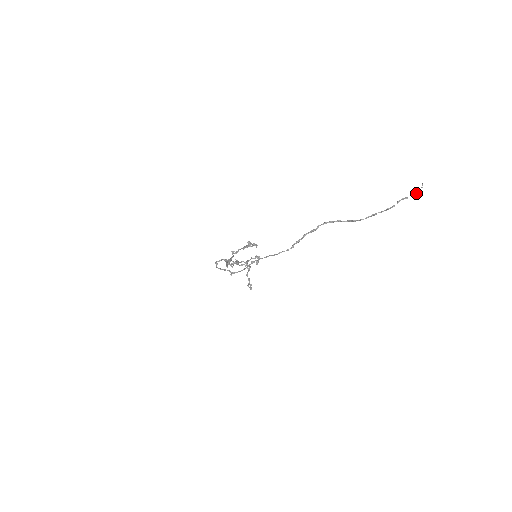
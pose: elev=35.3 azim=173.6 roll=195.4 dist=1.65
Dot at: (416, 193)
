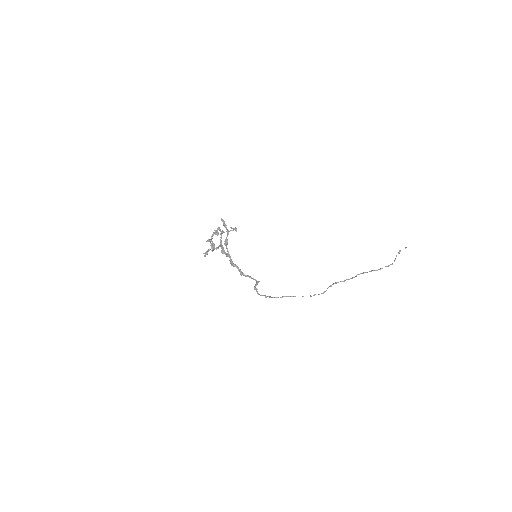
Dot at: (400, 251)
